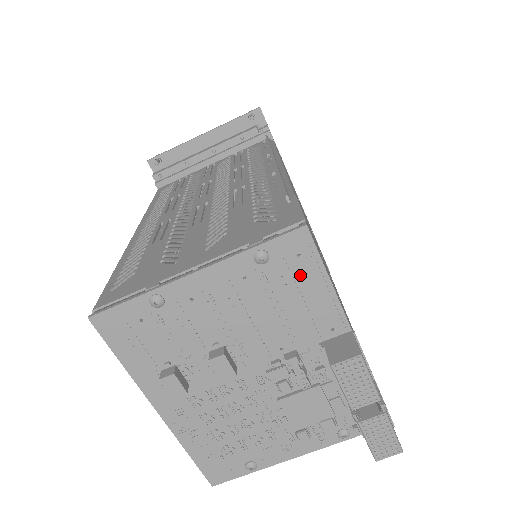
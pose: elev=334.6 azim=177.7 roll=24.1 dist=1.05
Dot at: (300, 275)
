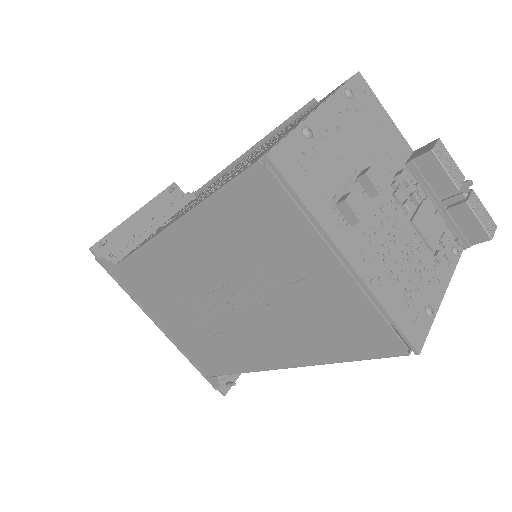
Dot at: (372, 108)
